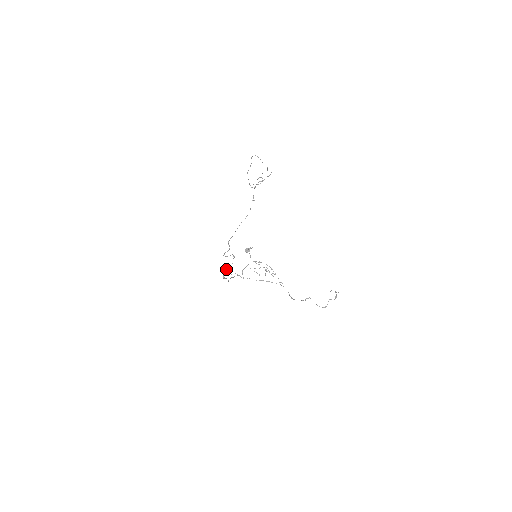
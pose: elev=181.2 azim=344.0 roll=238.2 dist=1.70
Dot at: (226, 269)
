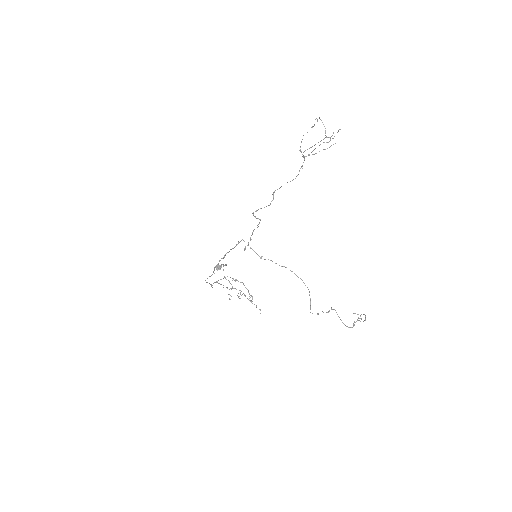
Dot at: occluded
